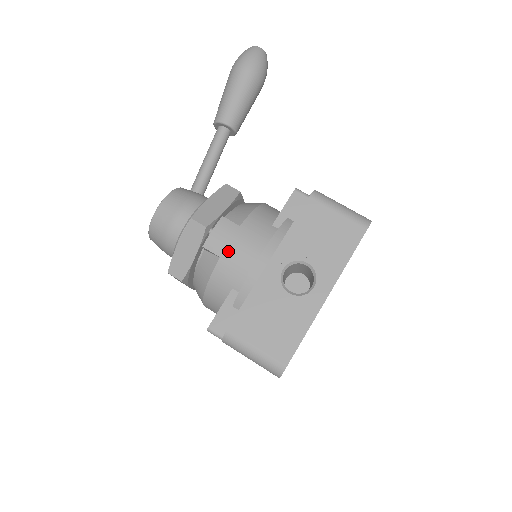
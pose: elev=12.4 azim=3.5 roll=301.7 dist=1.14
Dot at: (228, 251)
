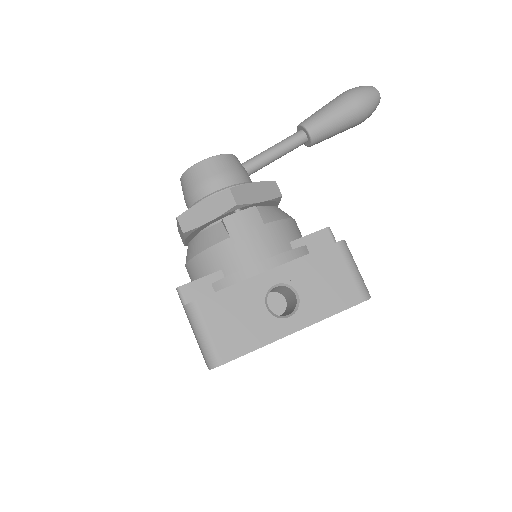
Dot at: (240, 237)
